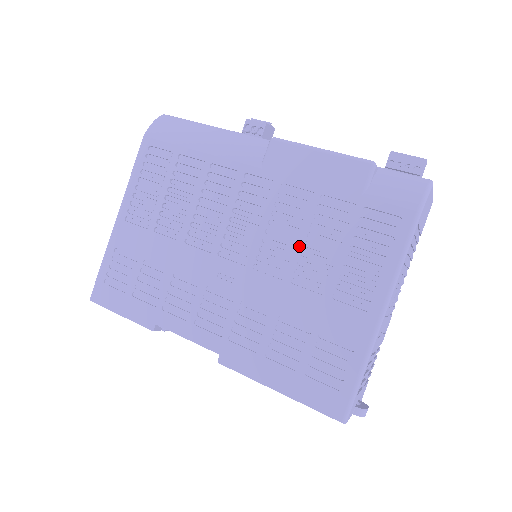
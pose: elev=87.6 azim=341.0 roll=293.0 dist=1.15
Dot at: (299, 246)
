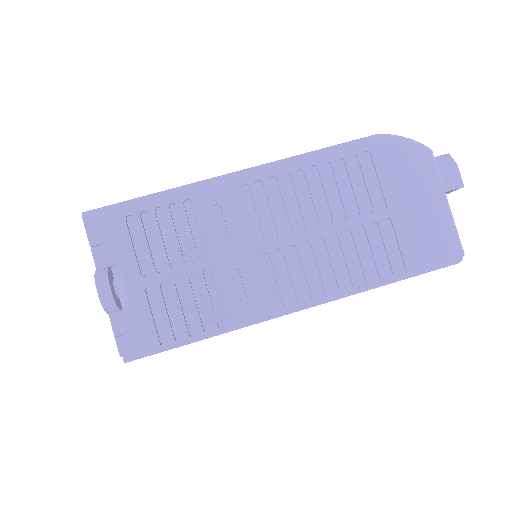
Dot at: occluded
